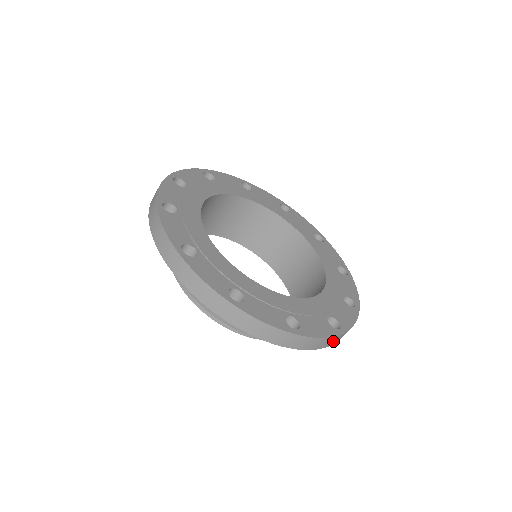
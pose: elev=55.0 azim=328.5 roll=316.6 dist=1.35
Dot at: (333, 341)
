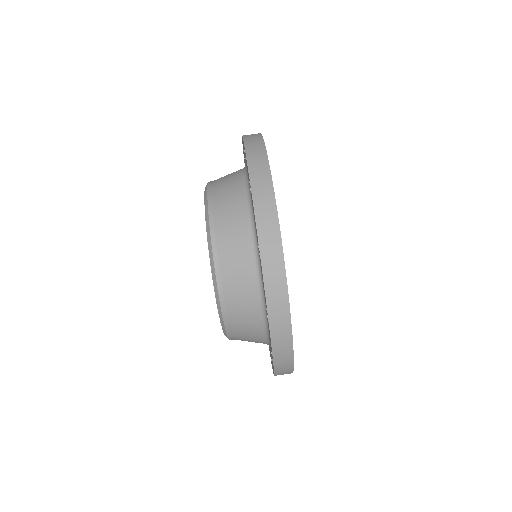
Dot at: (278, 317)
